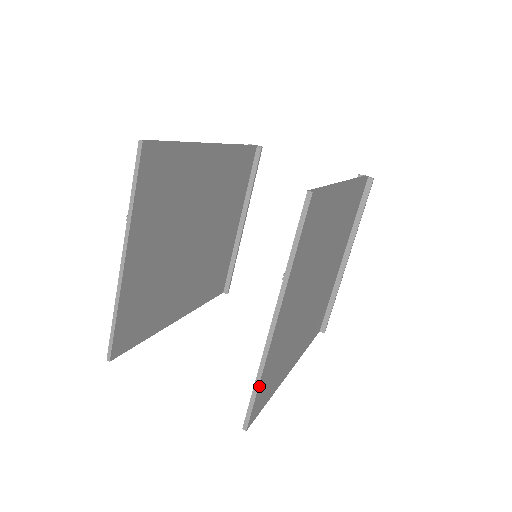
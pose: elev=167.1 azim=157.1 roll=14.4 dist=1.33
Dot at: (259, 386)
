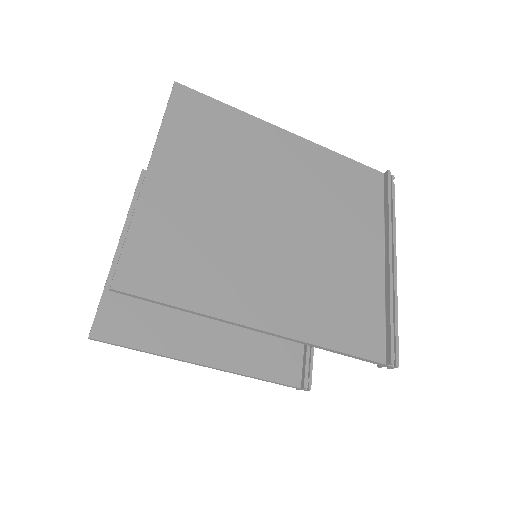
Dot at: (130, 236)
